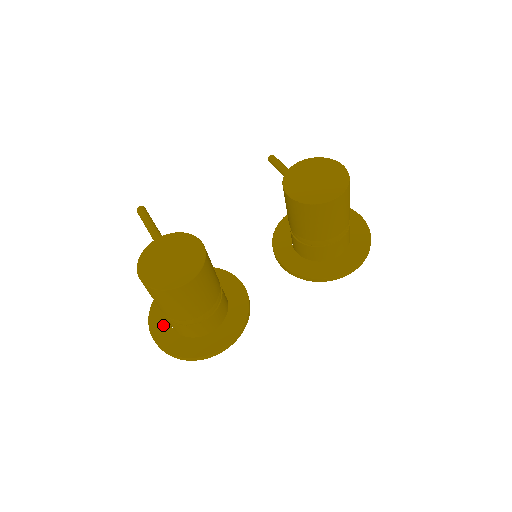
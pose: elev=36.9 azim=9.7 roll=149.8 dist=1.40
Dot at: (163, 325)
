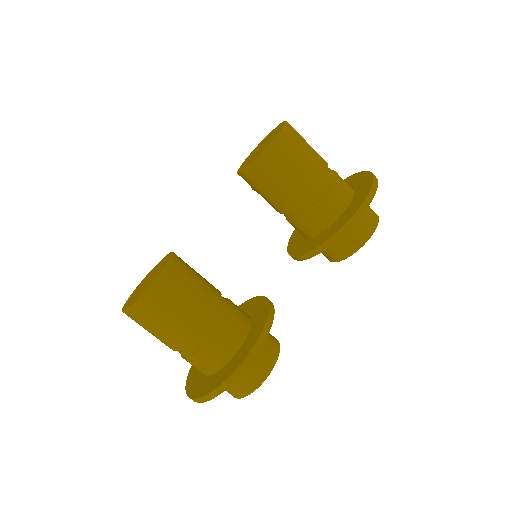
Dot at: (197, 379)
